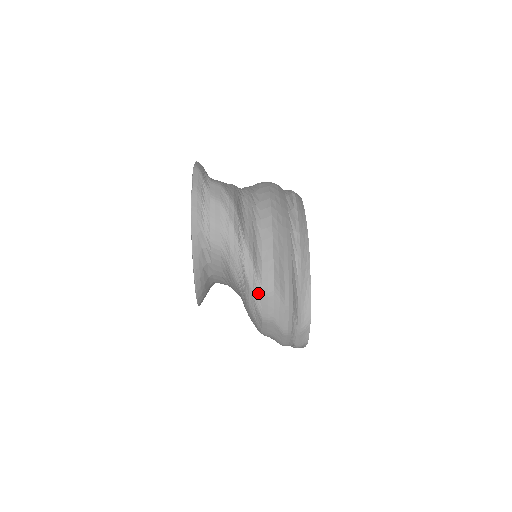
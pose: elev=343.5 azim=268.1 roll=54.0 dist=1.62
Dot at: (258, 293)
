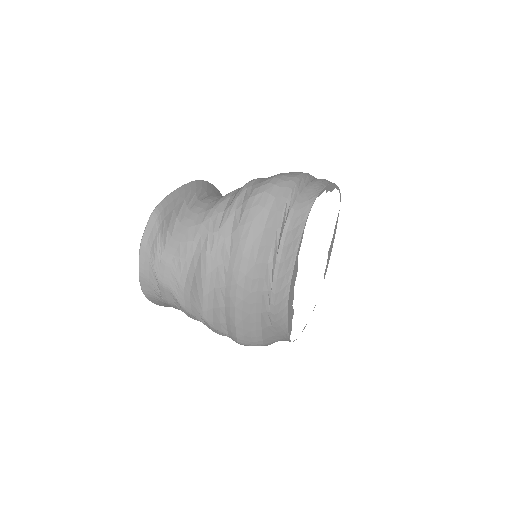
Dot at: (227, 336)
